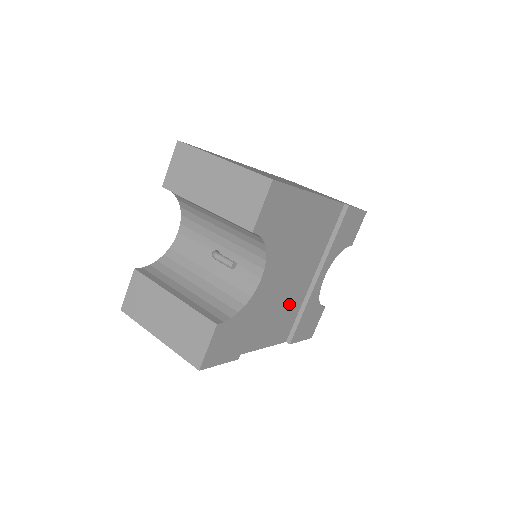
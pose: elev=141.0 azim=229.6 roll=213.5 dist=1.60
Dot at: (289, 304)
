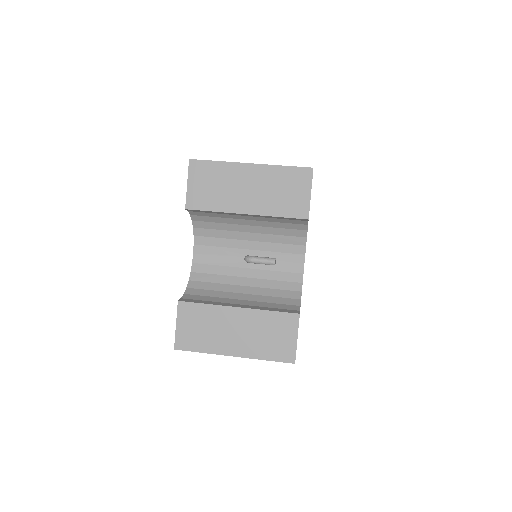
Dot at: occluded
